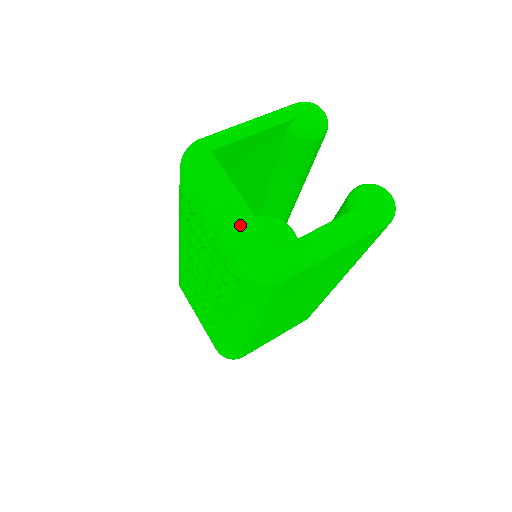
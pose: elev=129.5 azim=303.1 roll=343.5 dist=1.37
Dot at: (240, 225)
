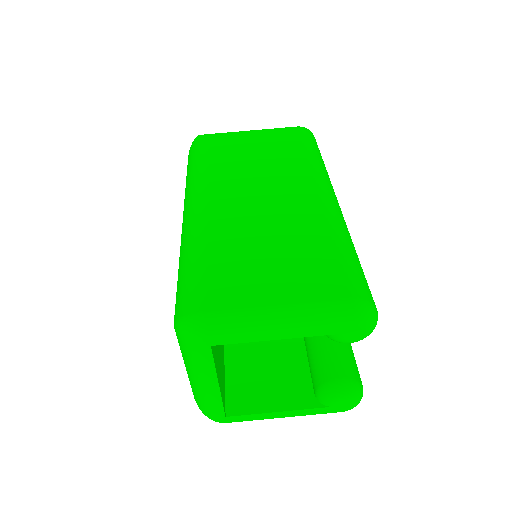
Dot at: (205, 396)
